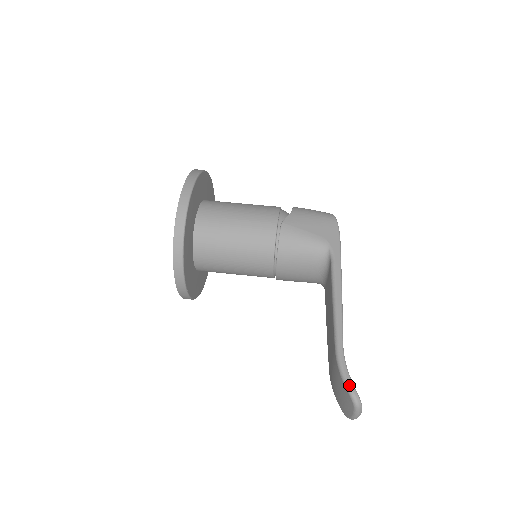
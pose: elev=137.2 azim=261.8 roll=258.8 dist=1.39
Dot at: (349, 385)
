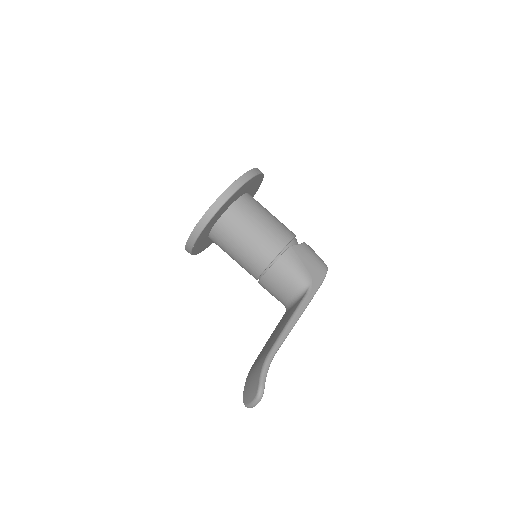
Dot at: (263, 380)
